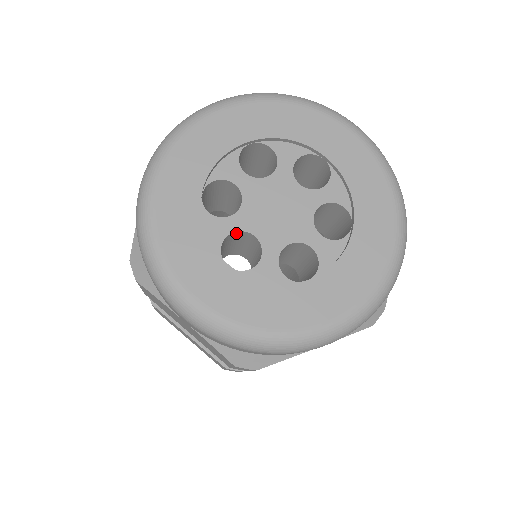
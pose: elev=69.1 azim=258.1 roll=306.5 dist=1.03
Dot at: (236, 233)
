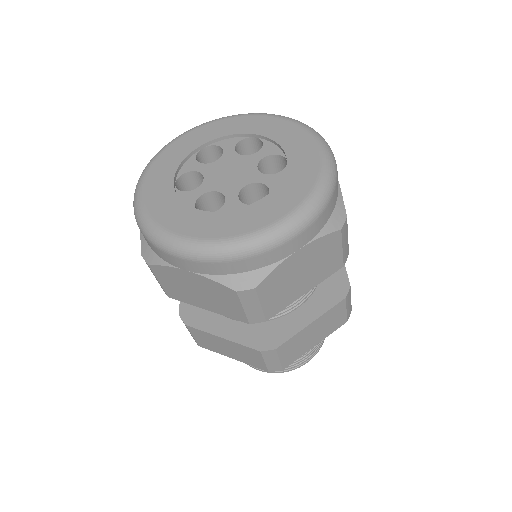
Dot at: (205, 197)
